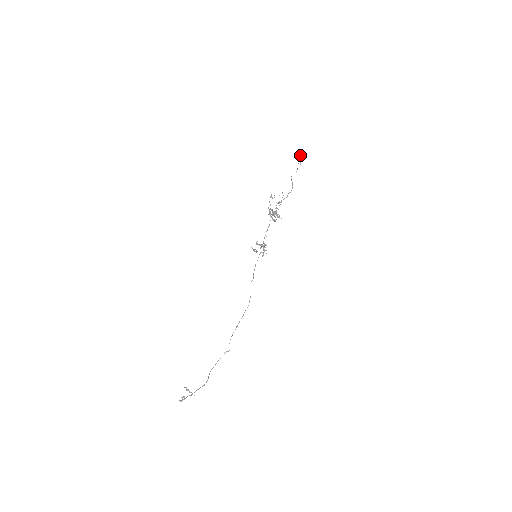
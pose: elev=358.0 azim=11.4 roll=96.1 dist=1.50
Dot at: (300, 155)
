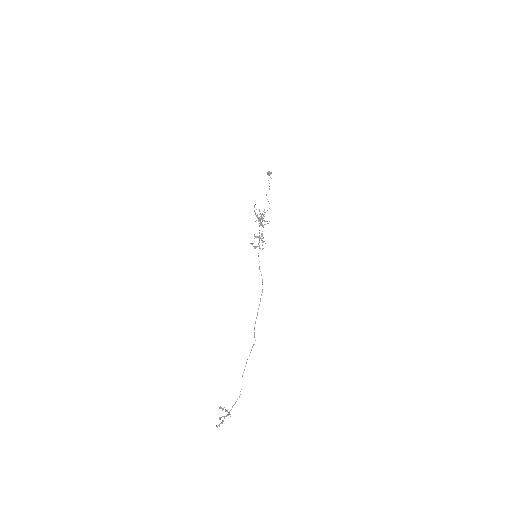
Dot at: (269, 172)
